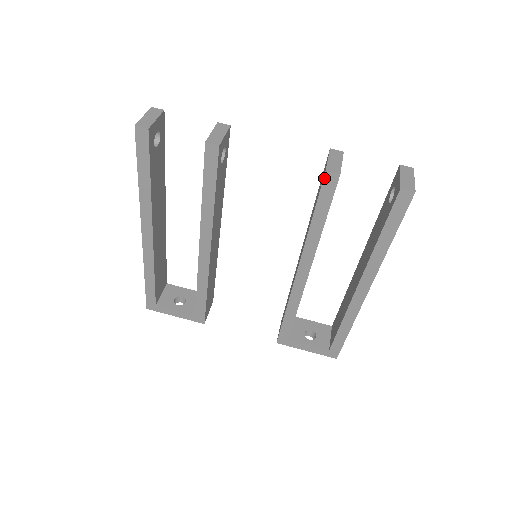
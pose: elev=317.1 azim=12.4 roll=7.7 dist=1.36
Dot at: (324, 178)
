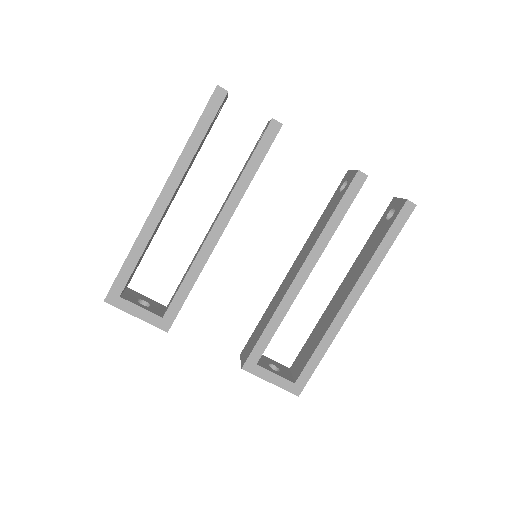
Dot at: (355, 176)
